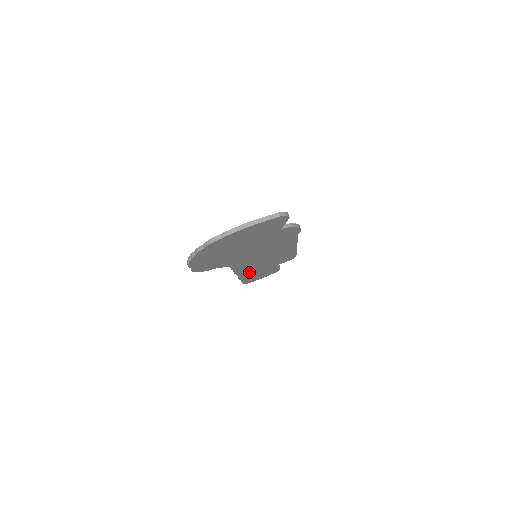
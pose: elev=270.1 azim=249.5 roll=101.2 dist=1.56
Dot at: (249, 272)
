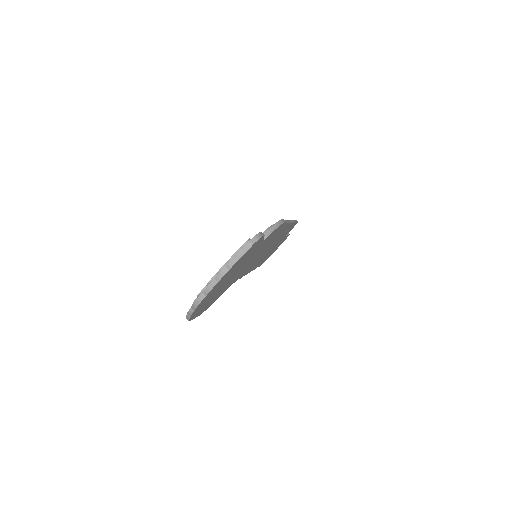
Dot at: (259, 262)
